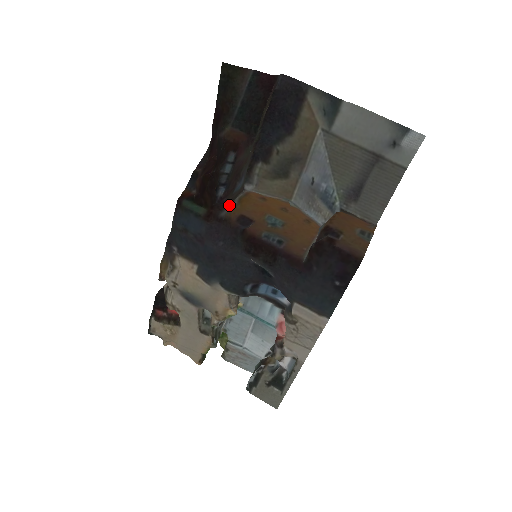
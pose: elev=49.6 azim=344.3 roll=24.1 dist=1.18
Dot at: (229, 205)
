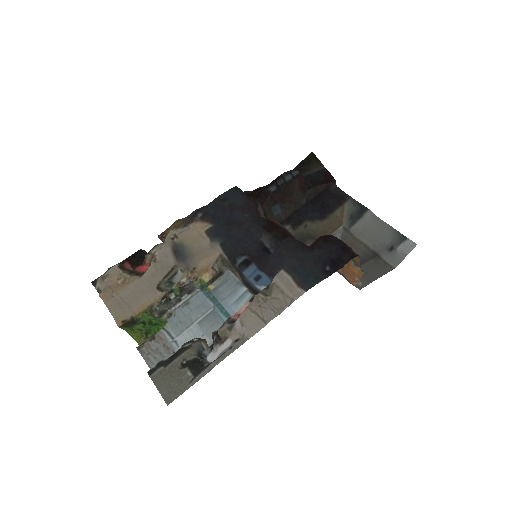
Dot at: (263, 213)
